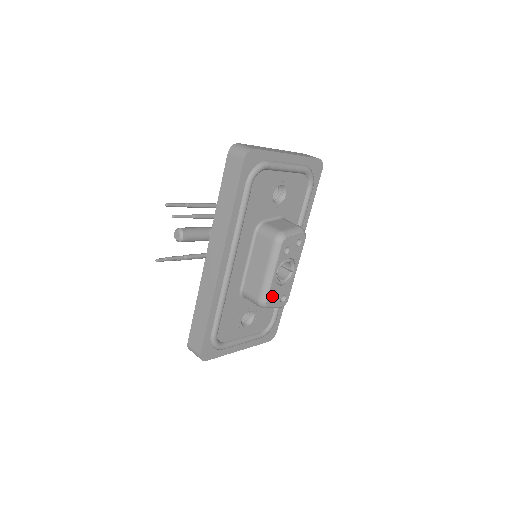
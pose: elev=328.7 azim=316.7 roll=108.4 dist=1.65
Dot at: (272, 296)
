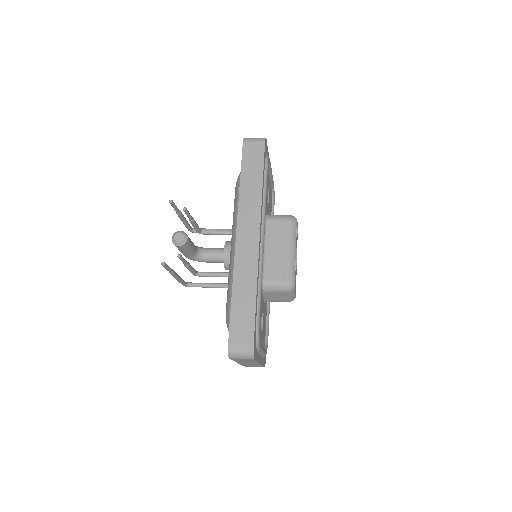
Dot at: occluded
